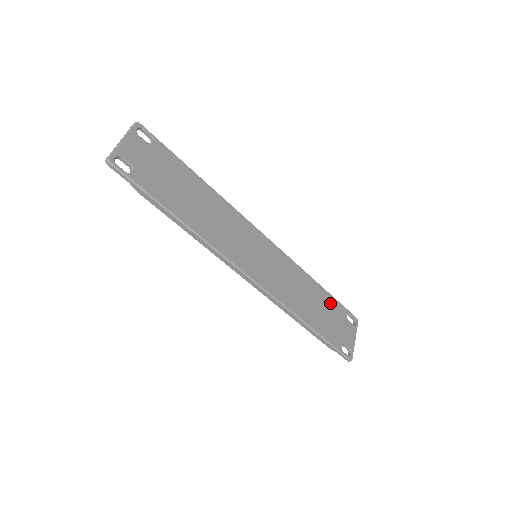
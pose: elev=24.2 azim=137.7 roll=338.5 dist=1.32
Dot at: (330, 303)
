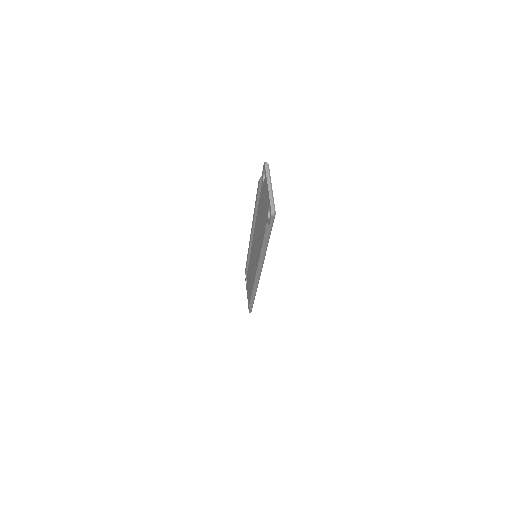
Dot at: occluded
